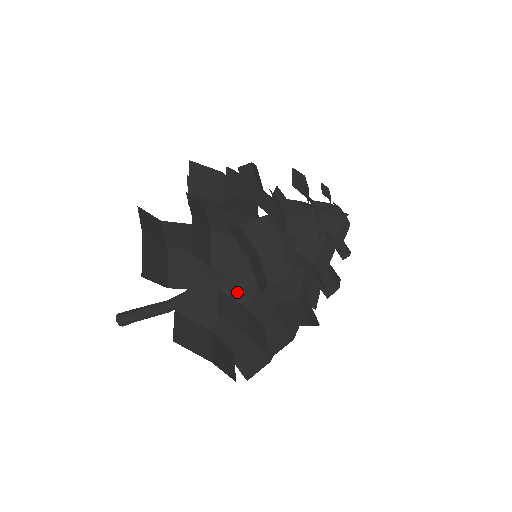
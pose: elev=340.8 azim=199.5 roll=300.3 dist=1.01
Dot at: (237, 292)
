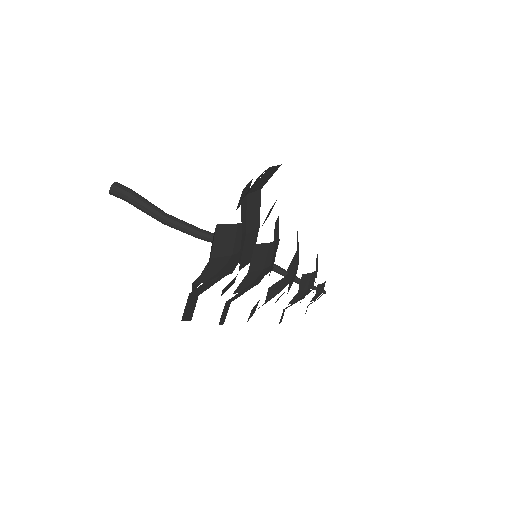
Dot at: occluded
